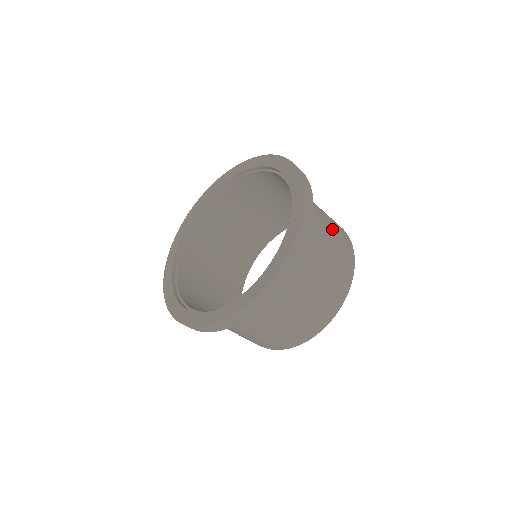
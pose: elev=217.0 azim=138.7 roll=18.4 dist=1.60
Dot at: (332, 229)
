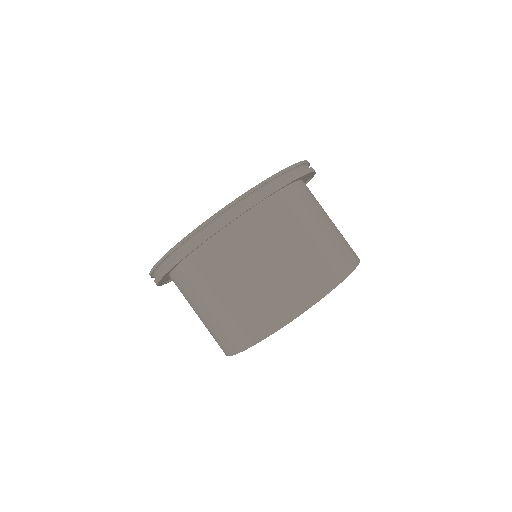
Dot at: (335, 228)
